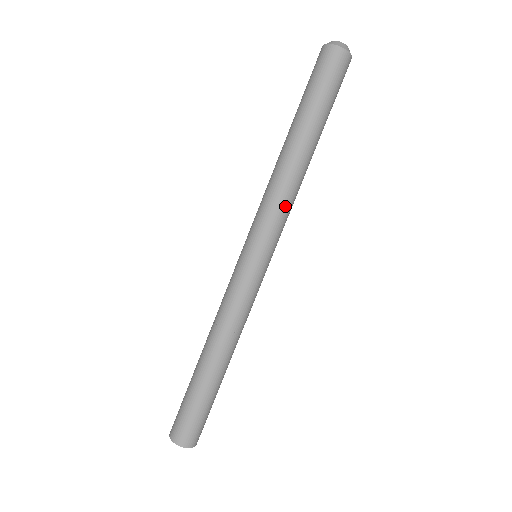
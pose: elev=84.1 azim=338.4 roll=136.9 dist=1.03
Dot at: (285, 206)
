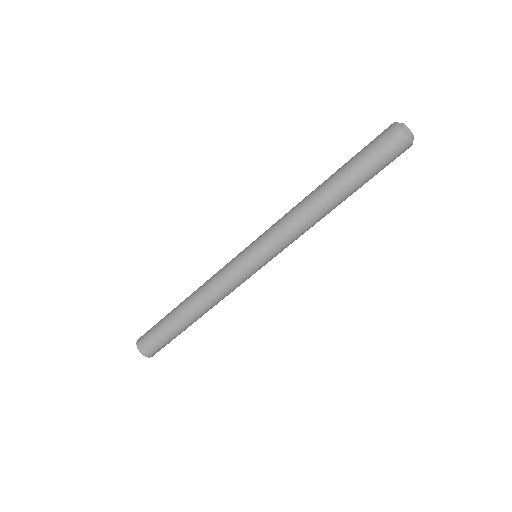
Dot at: (292, 232)
